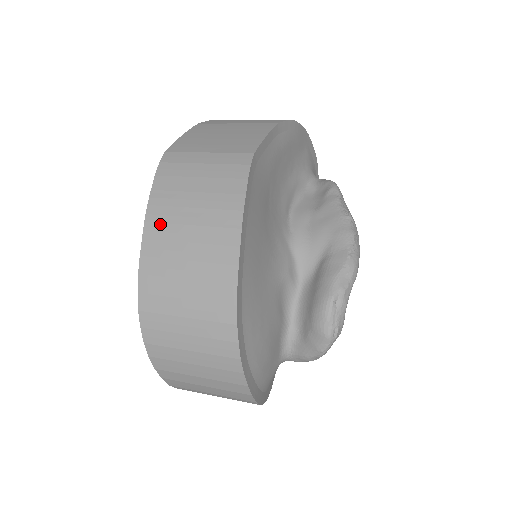
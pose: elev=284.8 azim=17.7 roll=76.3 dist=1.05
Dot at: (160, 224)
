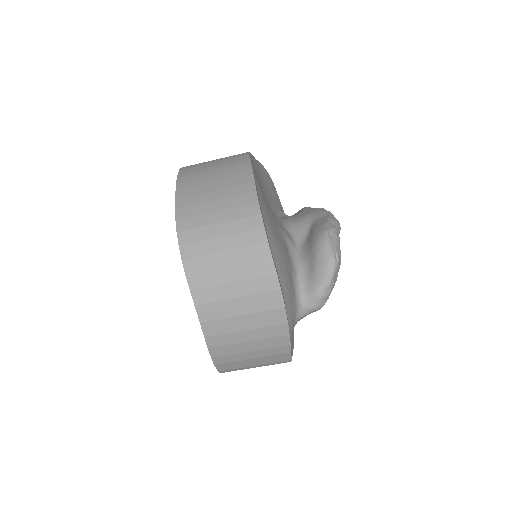
Dot at: (189, 182)
